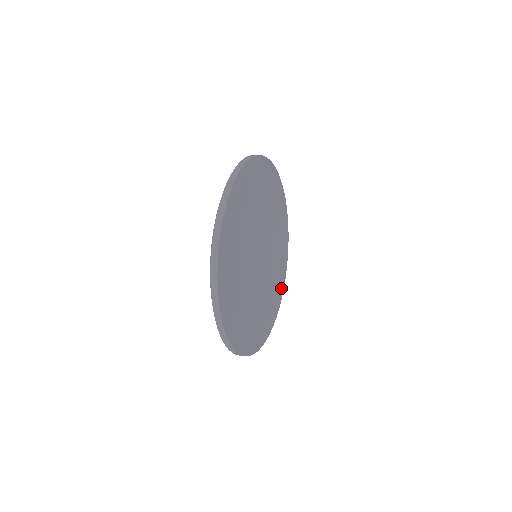
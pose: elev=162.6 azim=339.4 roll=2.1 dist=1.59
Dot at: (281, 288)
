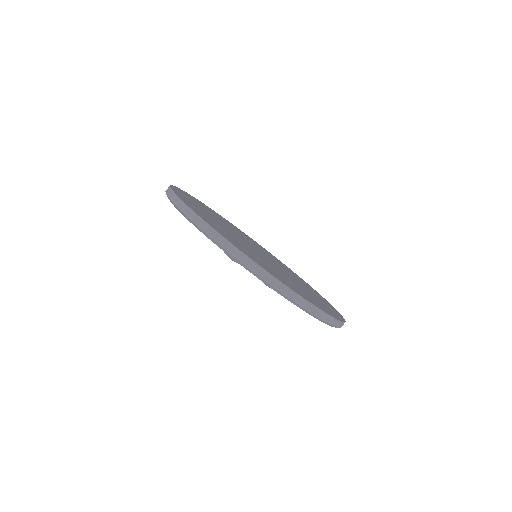
Dot at: occluded
